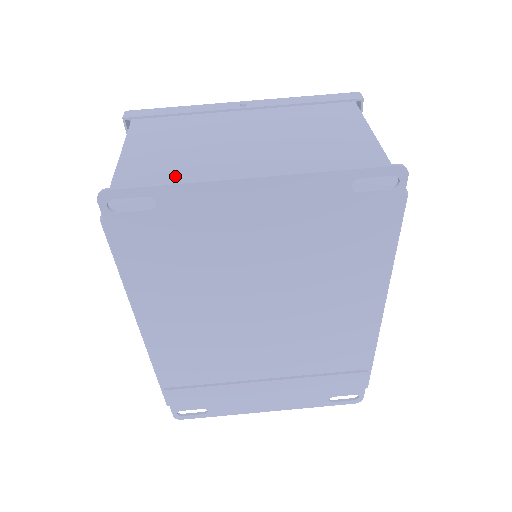
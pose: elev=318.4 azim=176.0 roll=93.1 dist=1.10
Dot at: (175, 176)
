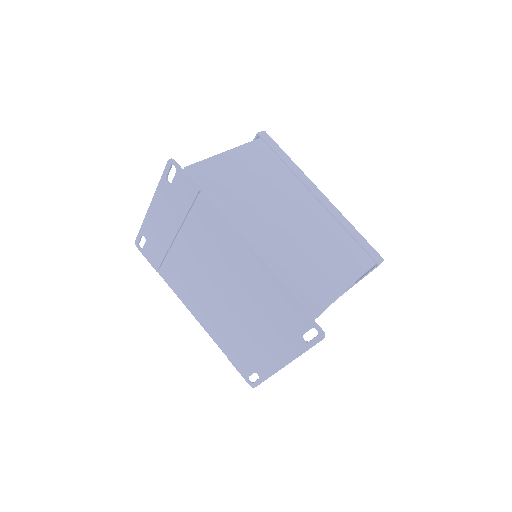
Dot at: occluded
